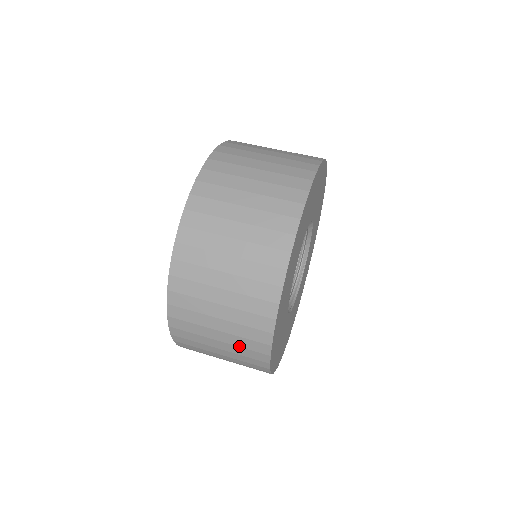
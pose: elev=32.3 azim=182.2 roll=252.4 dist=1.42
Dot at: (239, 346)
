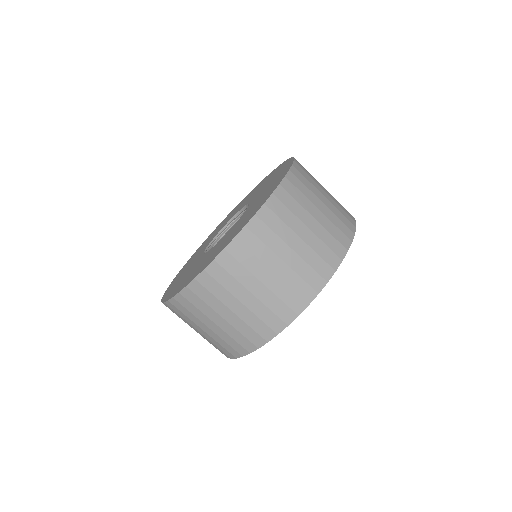
Dot at: (298, 273)
